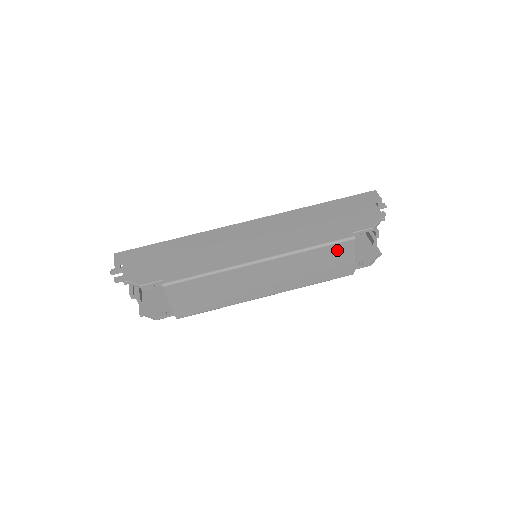
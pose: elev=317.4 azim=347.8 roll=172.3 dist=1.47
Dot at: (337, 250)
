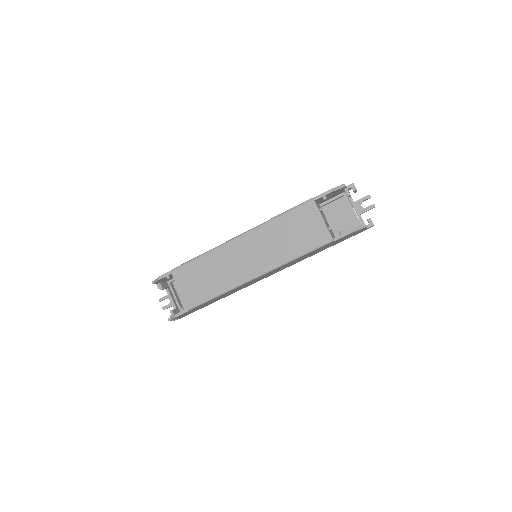
Dot at: (302, 214)
